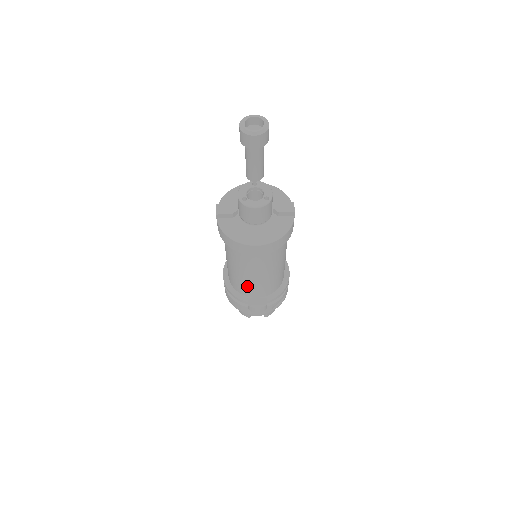
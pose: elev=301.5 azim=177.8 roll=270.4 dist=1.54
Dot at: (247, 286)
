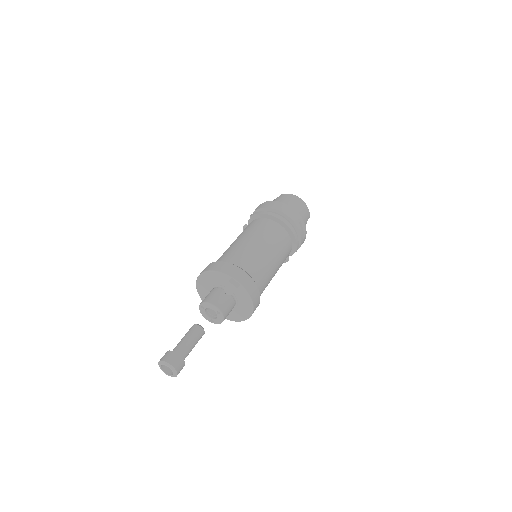
Dot at: occluded
